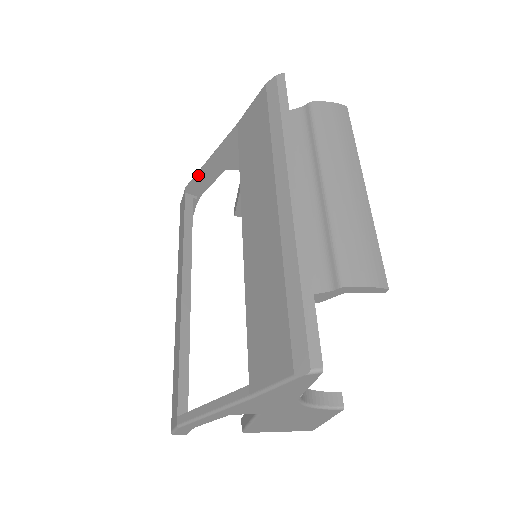
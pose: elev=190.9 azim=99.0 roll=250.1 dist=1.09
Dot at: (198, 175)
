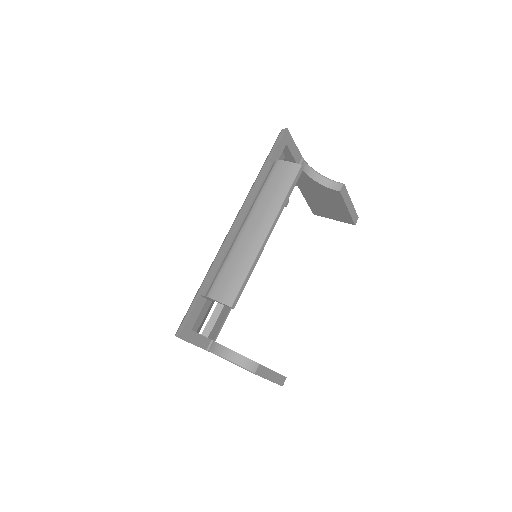
Dot at: occluded
